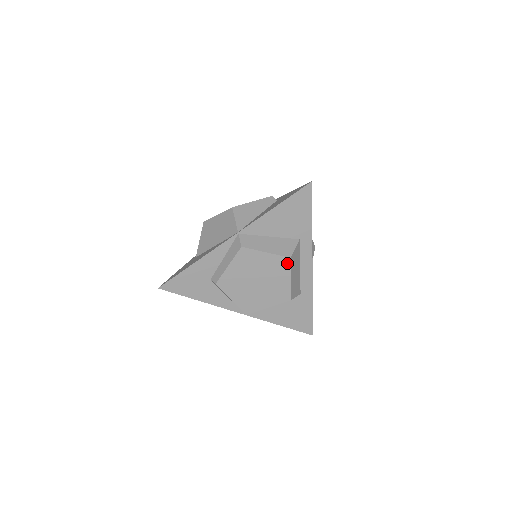
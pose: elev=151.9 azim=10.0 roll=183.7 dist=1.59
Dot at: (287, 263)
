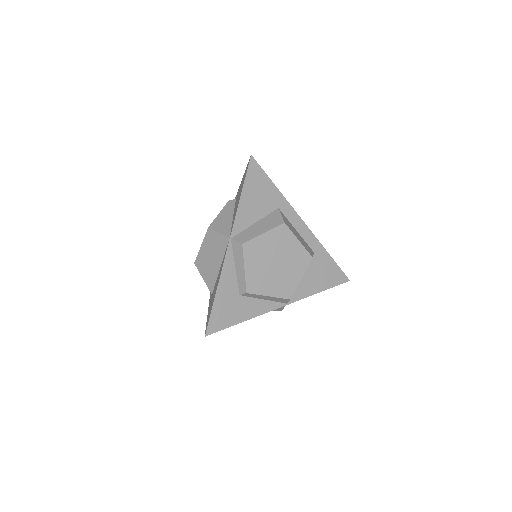
Dot at: (286, 229)
